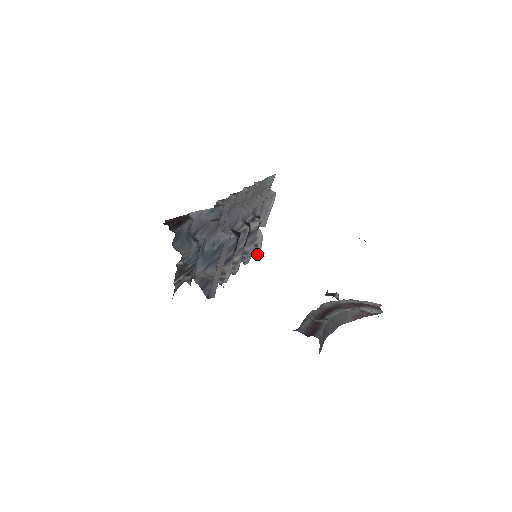
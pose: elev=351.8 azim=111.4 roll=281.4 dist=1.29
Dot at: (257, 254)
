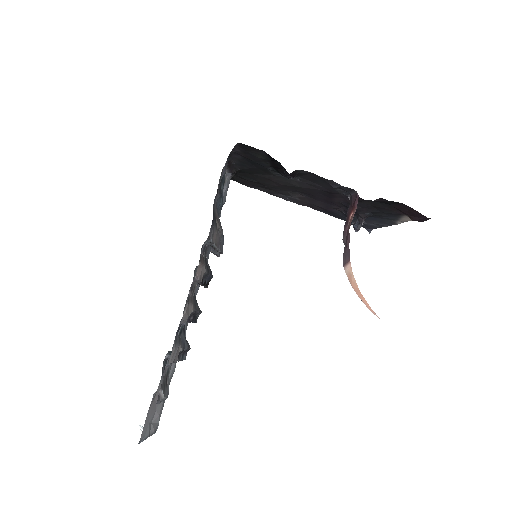
Dot at: (159, 398)
